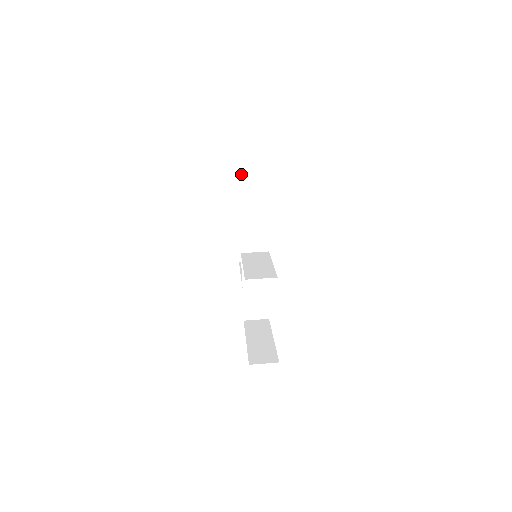
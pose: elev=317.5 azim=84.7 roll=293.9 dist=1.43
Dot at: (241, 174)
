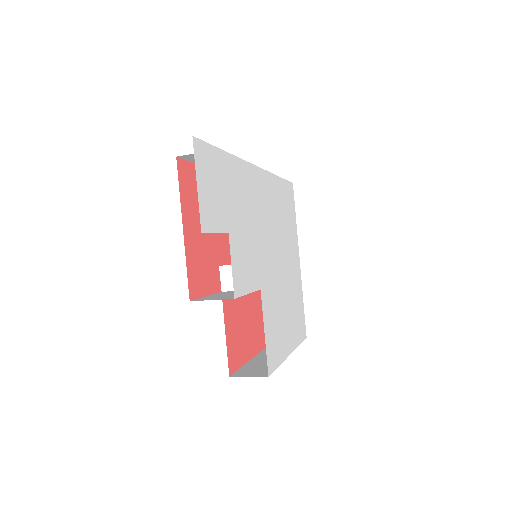
Dot at: occluded
